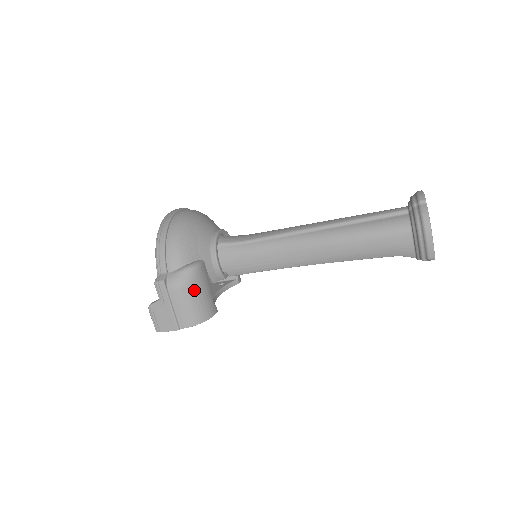
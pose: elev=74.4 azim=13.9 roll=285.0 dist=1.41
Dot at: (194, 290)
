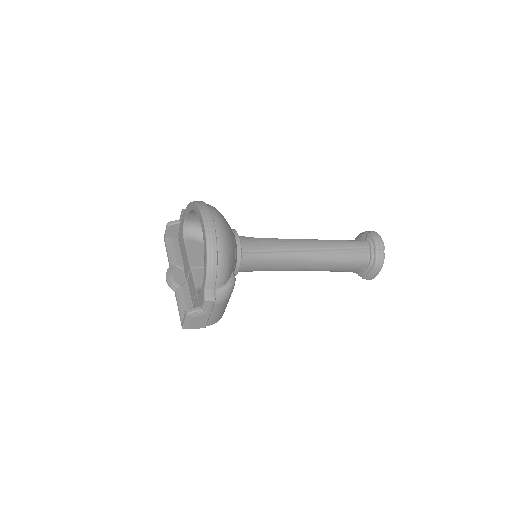
Dot at: occluded
